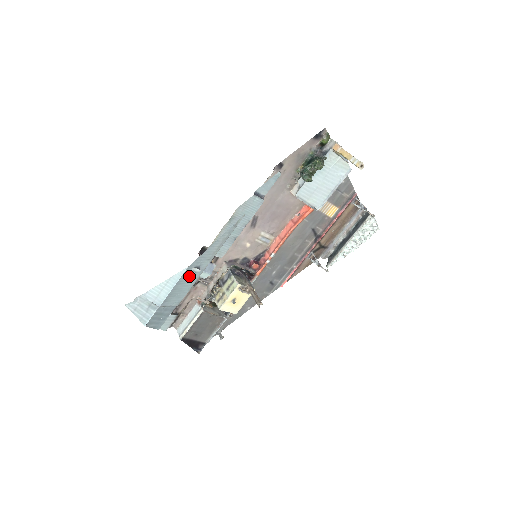
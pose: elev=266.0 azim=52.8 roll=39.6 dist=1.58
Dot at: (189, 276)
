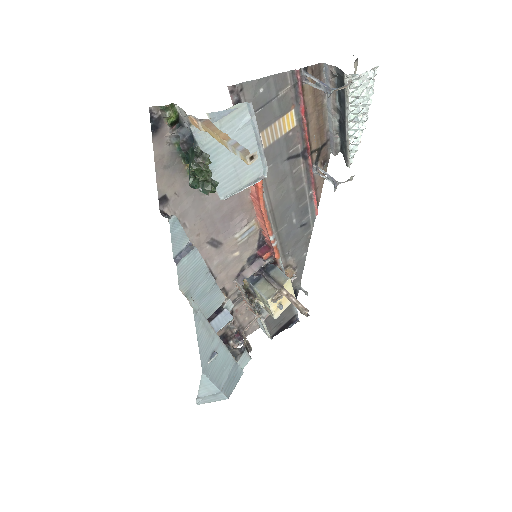
Dot at: (214, 363)
